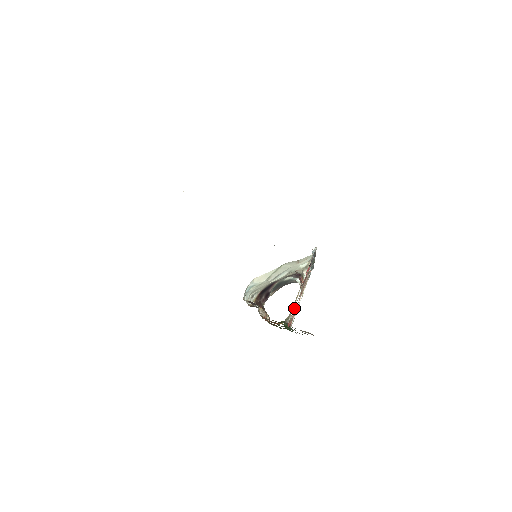
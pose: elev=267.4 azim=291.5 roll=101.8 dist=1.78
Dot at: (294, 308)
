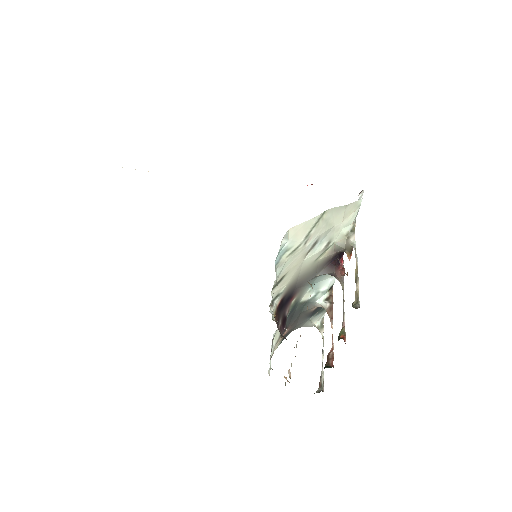
Dot at: (343, 315)
